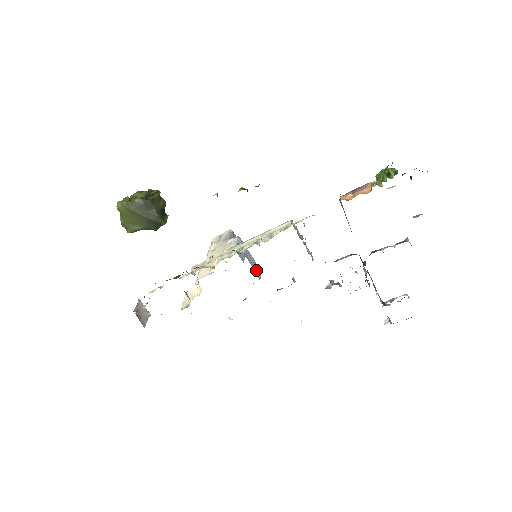
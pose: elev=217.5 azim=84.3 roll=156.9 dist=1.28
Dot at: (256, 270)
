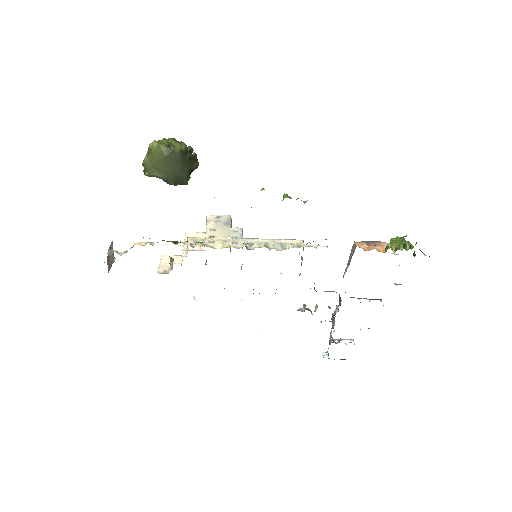
Dot at: occluded
